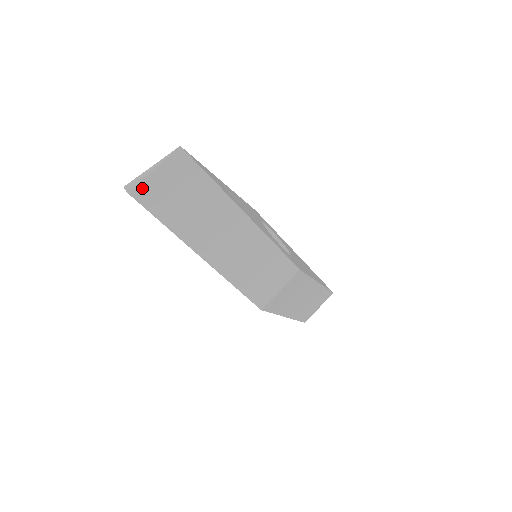
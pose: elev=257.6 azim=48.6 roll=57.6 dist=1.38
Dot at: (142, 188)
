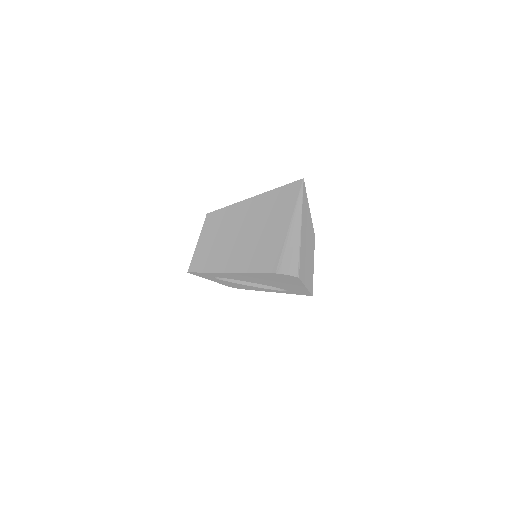
Dot at: (300, 259)
